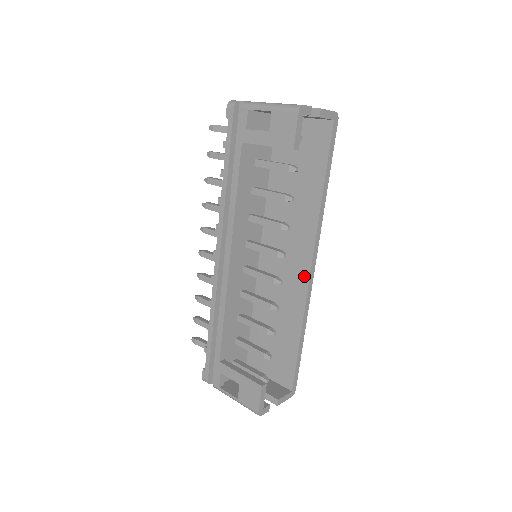
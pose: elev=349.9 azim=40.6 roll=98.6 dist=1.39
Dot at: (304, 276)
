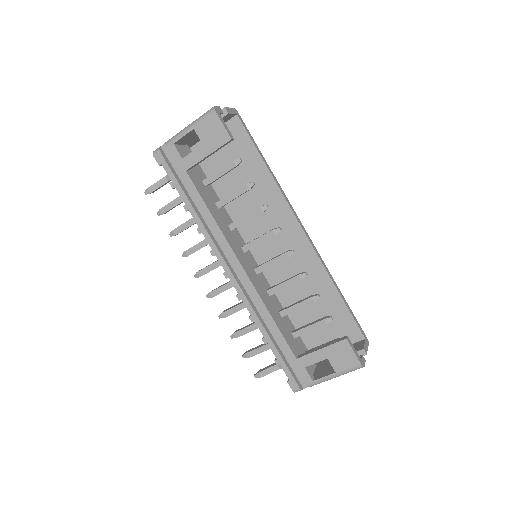
Dot at: (302, 241)
